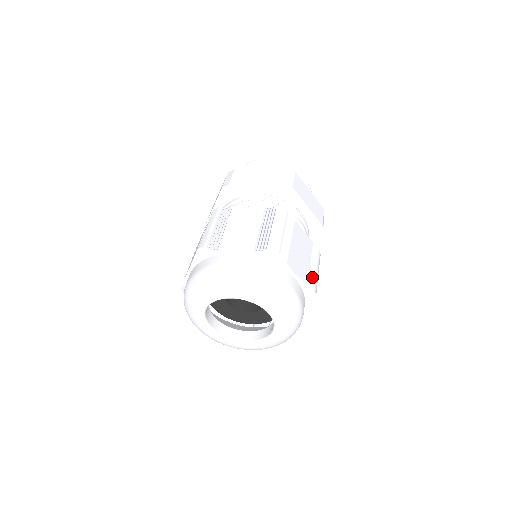
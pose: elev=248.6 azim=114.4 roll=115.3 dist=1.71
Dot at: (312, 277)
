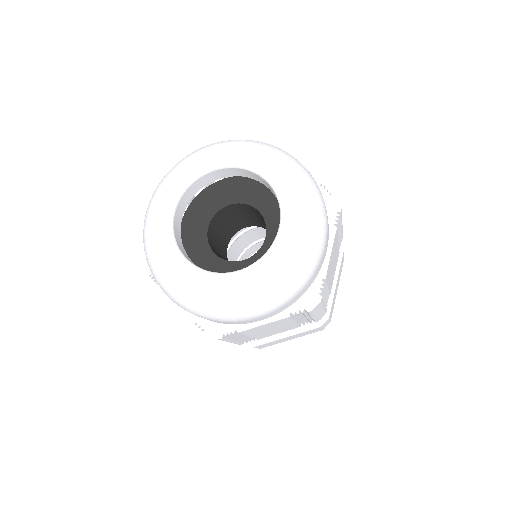
Dot at: occluded
